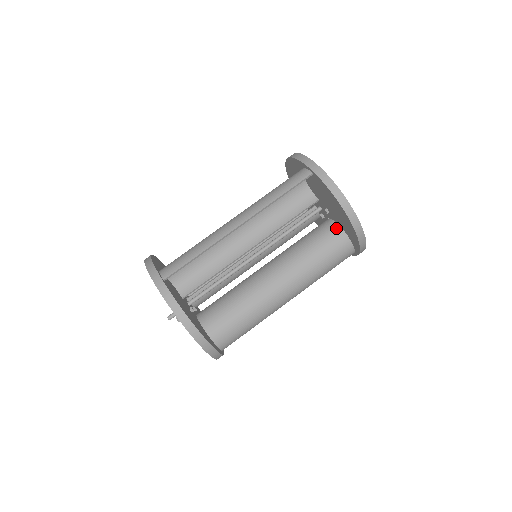
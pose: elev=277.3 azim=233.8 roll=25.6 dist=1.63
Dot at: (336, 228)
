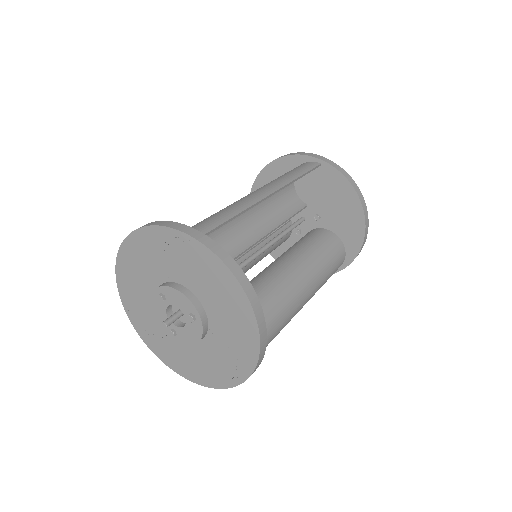
Dot at: (330, 233)
